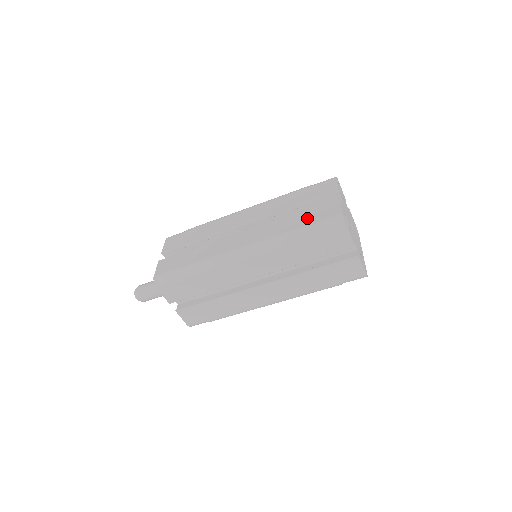
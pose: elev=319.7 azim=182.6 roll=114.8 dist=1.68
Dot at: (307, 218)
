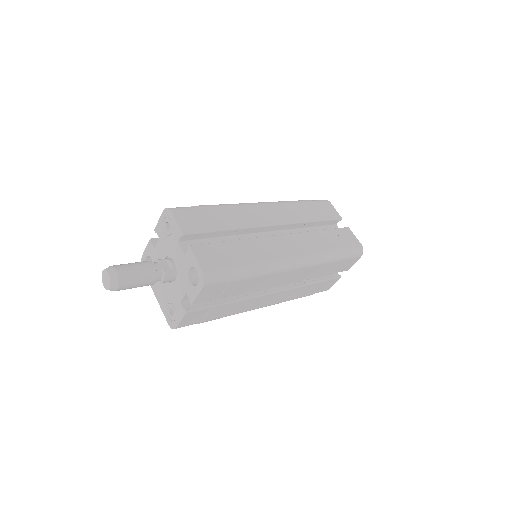
Dot at: (337, 240)
